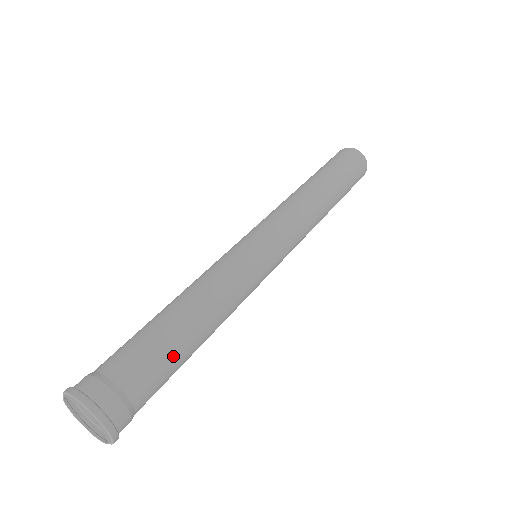
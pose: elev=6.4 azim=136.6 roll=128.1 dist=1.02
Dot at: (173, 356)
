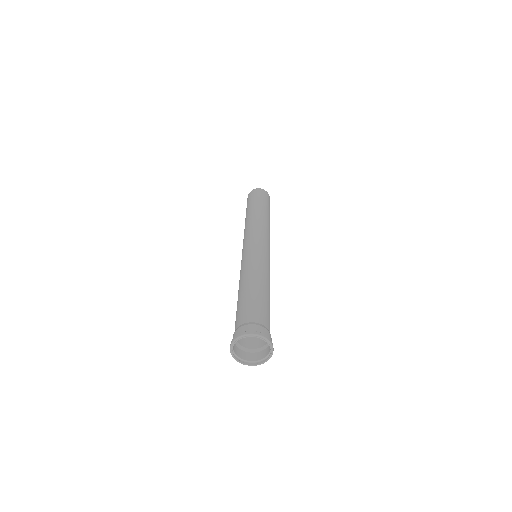
Dot at: occluded
